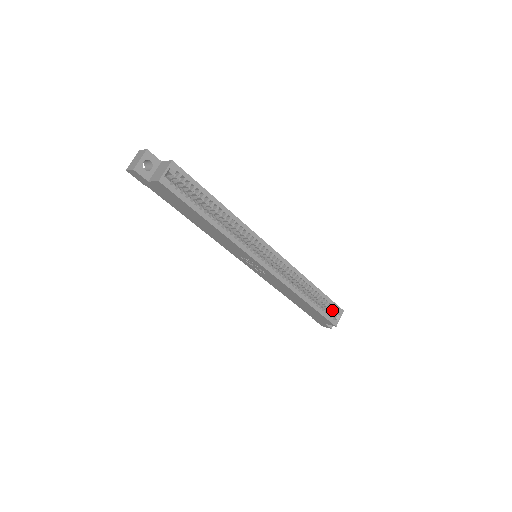
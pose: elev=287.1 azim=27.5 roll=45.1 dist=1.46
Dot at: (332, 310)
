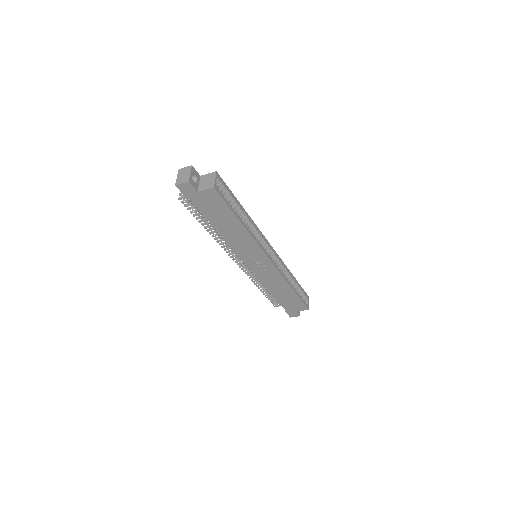
Dot at: (303, 297)
